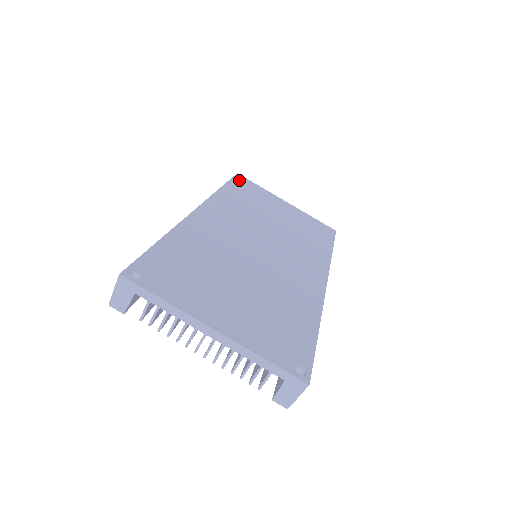
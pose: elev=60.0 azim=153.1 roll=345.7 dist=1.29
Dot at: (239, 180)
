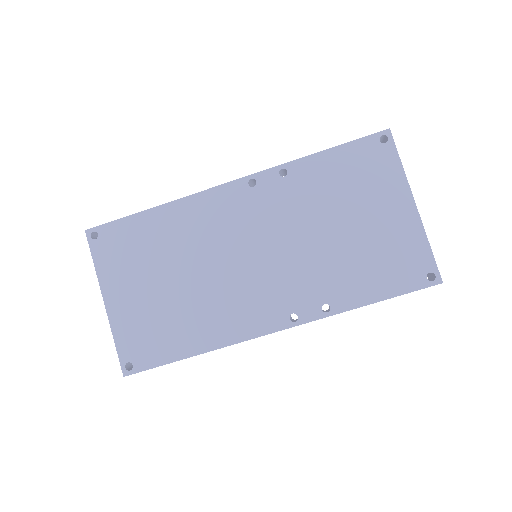
Dot at: (371, 144)
